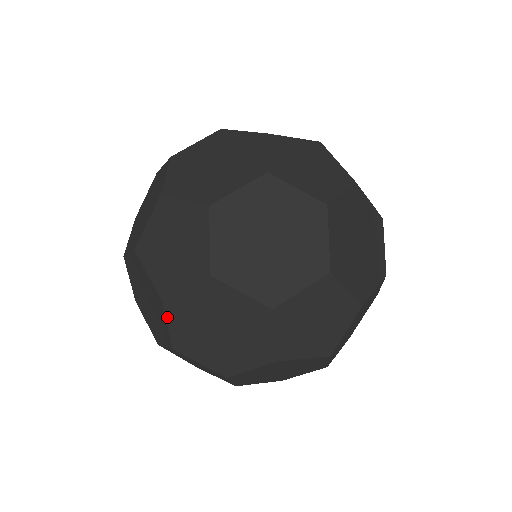
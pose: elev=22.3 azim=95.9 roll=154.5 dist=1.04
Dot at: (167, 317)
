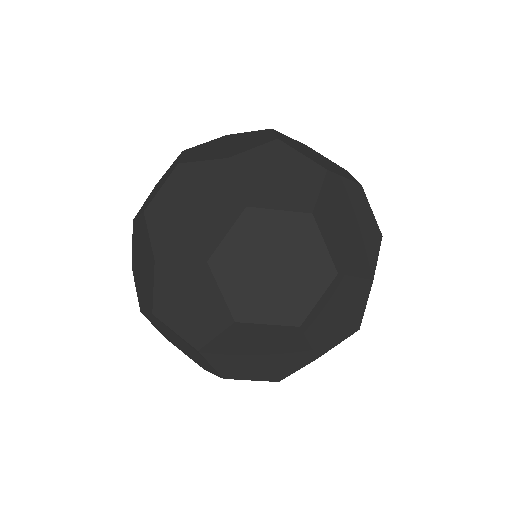
Dot at: occluded
